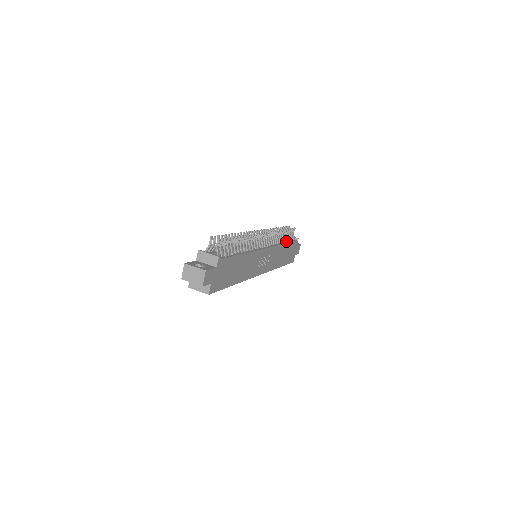
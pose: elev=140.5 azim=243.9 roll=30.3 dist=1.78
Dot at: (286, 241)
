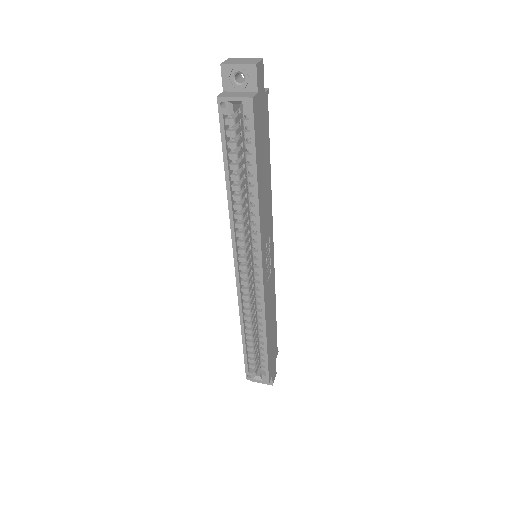
Dot at: occluded
